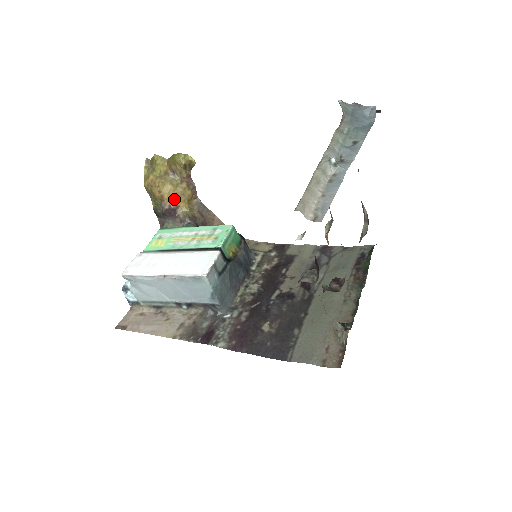
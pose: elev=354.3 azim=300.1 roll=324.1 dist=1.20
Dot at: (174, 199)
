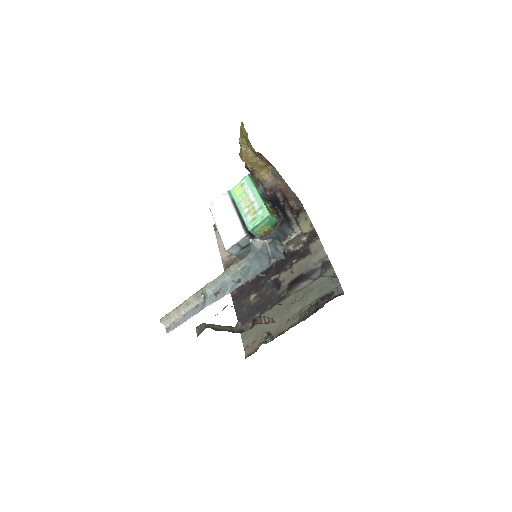
Dot at: (251, 165)
